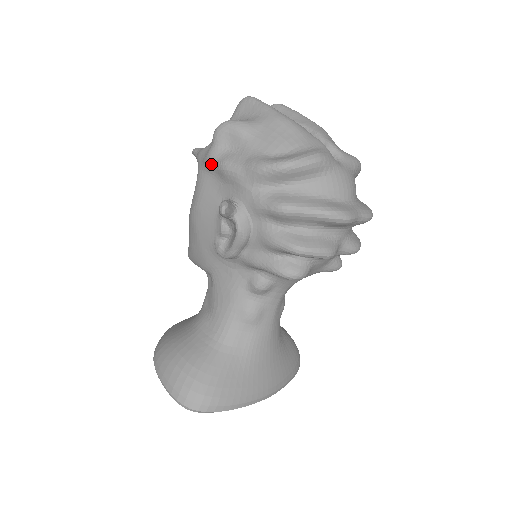
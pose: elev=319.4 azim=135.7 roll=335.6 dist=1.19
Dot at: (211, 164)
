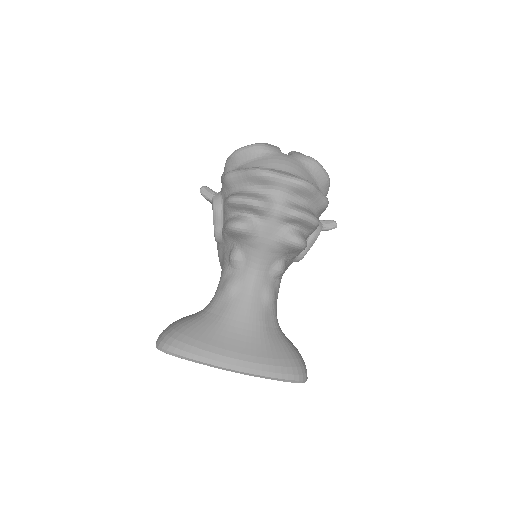
Dot at: occluded
